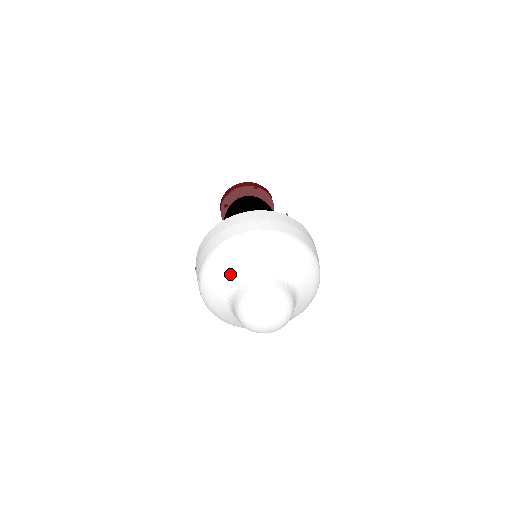
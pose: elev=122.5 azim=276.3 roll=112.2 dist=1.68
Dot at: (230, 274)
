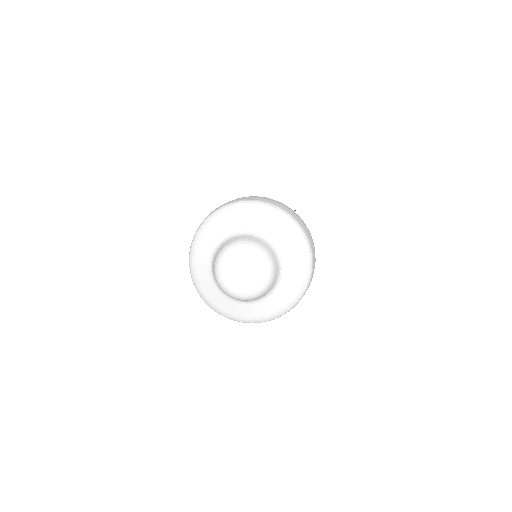
Dot at: (222, 229)
